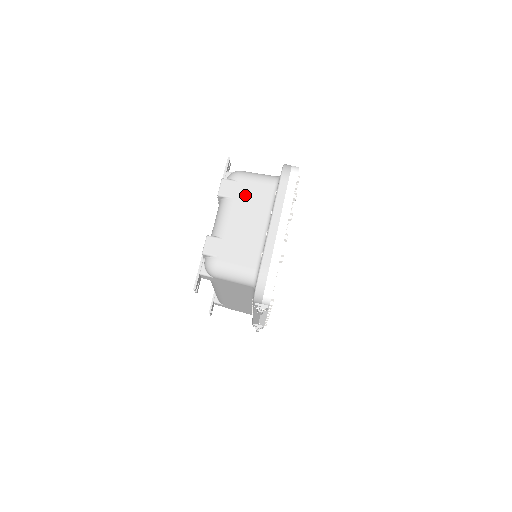
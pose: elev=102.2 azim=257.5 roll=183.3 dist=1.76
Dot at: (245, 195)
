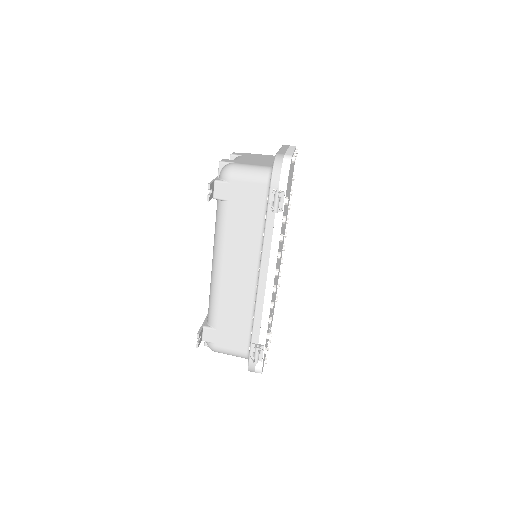
Dot at: (254, 155)
